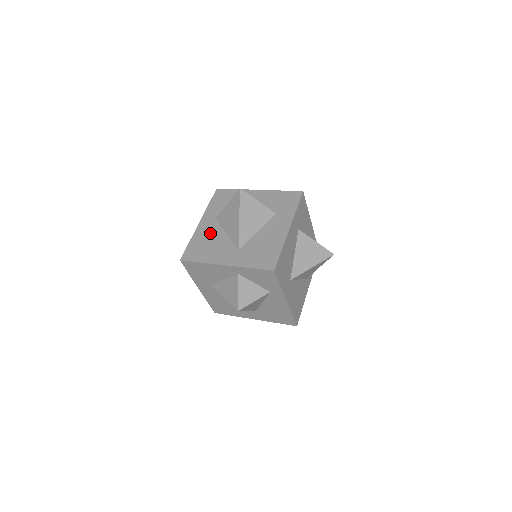
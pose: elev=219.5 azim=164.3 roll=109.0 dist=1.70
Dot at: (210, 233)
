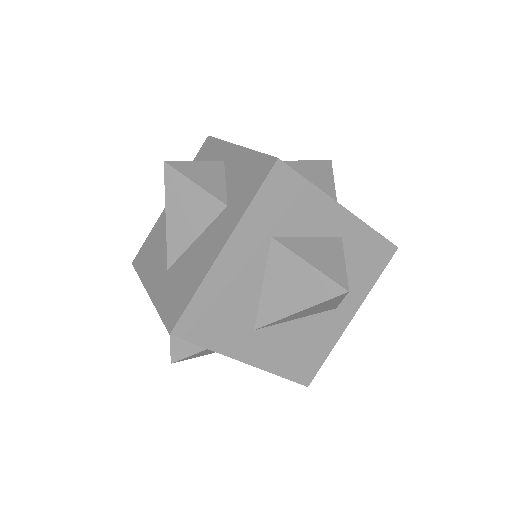
Dot at: occluded
